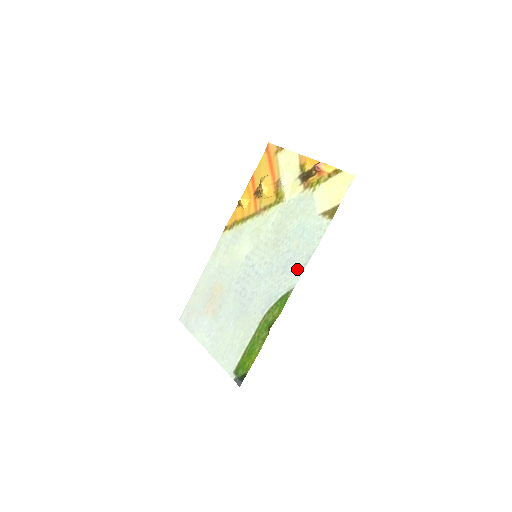
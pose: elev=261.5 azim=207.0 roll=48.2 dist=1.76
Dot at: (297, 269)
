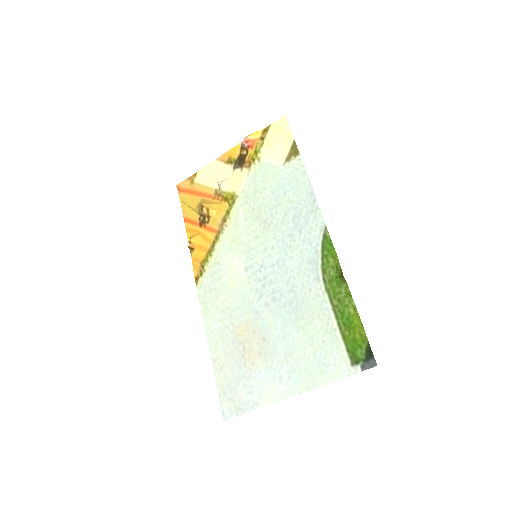
Dot at: (311, 212)
